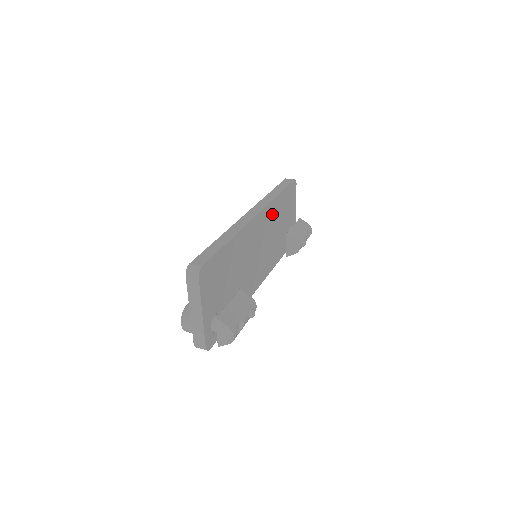
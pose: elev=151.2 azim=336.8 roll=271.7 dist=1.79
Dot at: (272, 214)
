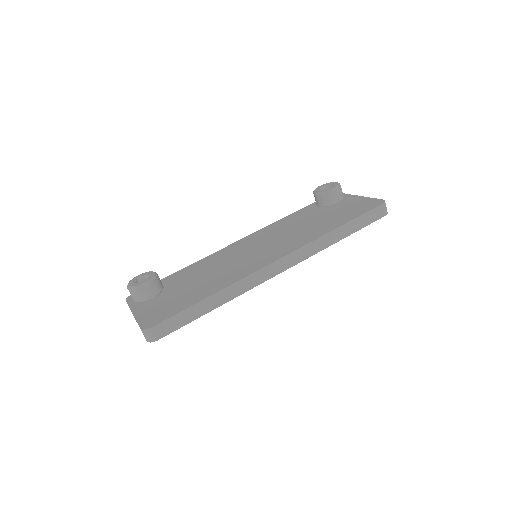
Dot at: occluded
